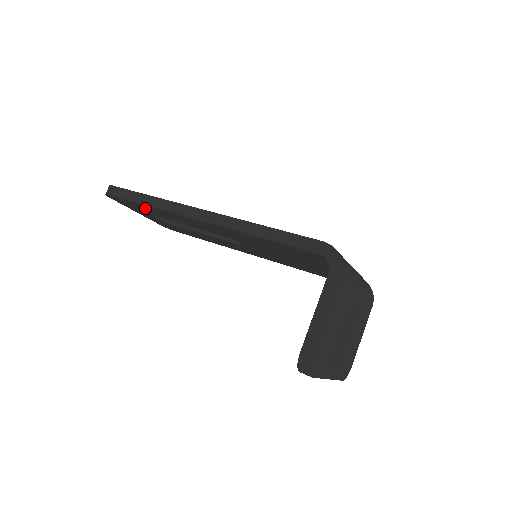
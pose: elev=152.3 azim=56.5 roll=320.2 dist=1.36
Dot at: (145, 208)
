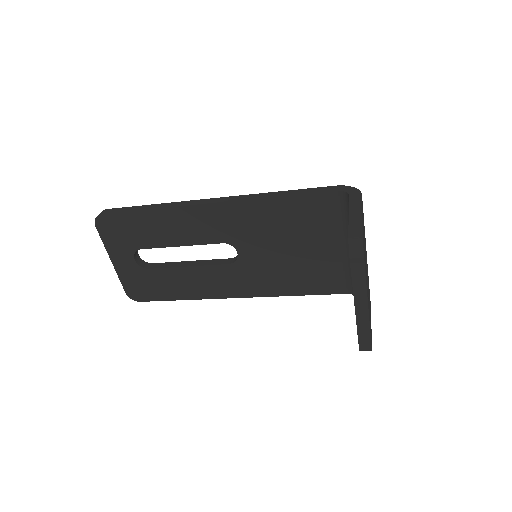
Dot at: (140, 225)
